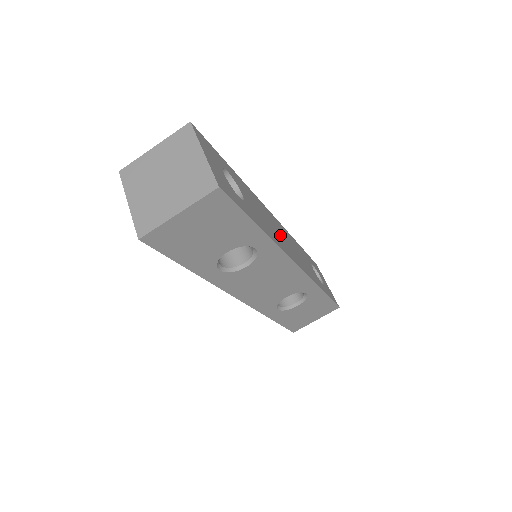
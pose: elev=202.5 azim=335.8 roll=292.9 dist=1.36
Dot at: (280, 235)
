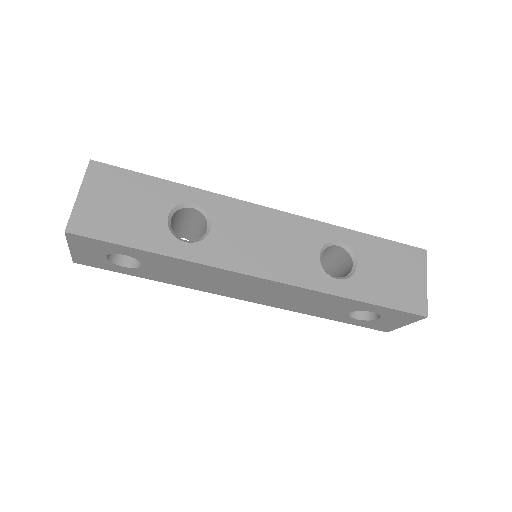
Dot at: occluded
